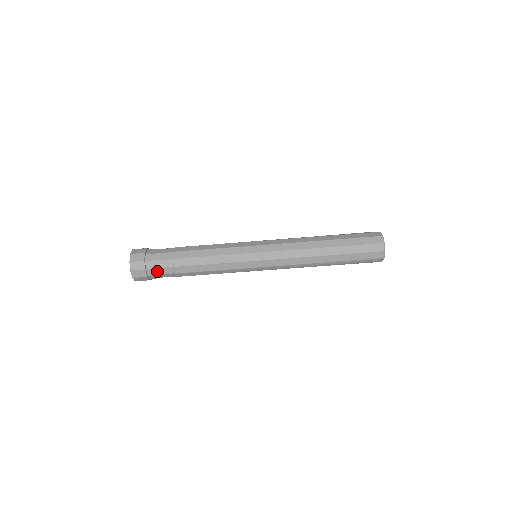
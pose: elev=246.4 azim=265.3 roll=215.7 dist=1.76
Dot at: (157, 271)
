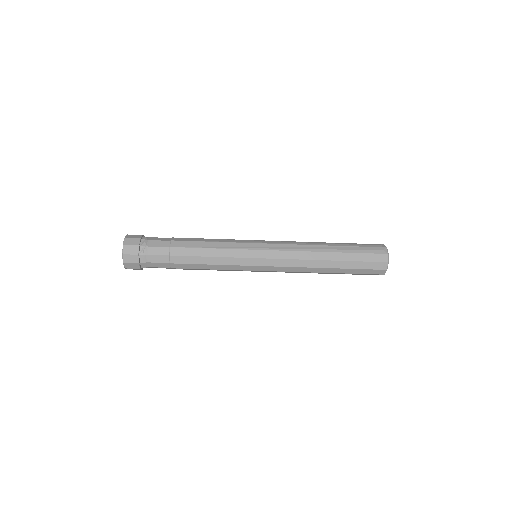
Dot at: (153, 267)
